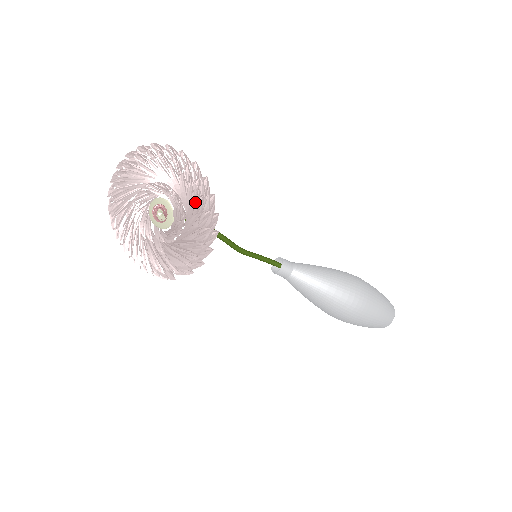
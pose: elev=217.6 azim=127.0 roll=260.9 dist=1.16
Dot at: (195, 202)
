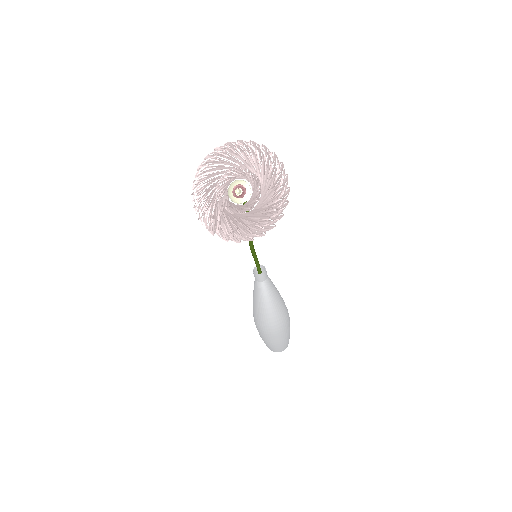
Dot at: (270, 209)
